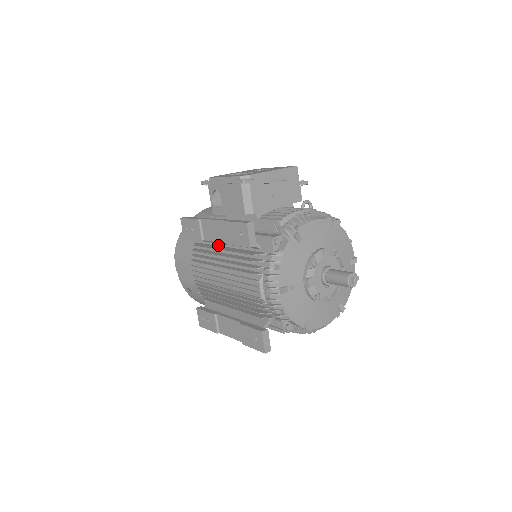
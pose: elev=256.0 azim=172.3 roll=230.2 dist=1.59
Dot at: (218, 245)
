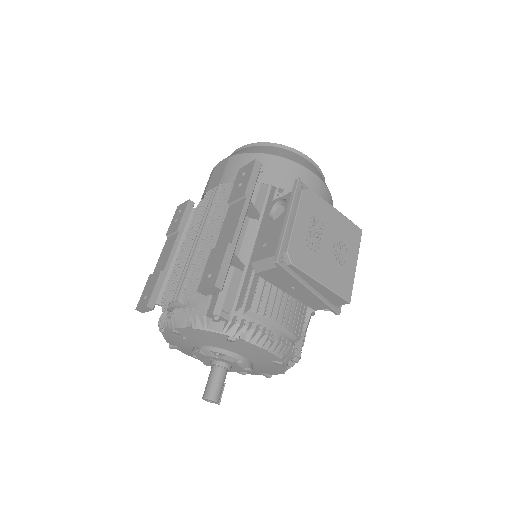
Dot at: occluded
